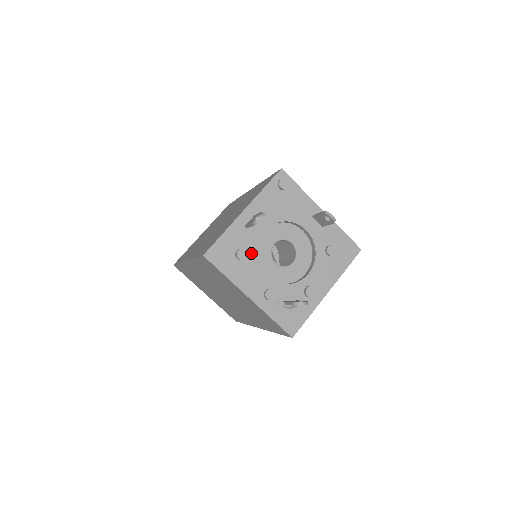
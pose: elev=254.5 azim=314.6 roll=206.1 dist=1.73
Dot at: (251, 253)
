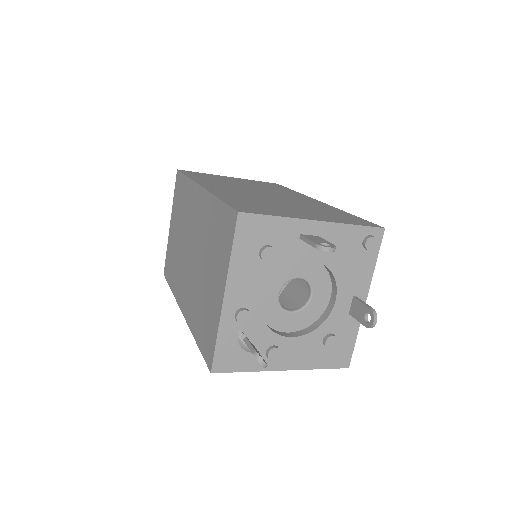
Dot at: (275, 262)
